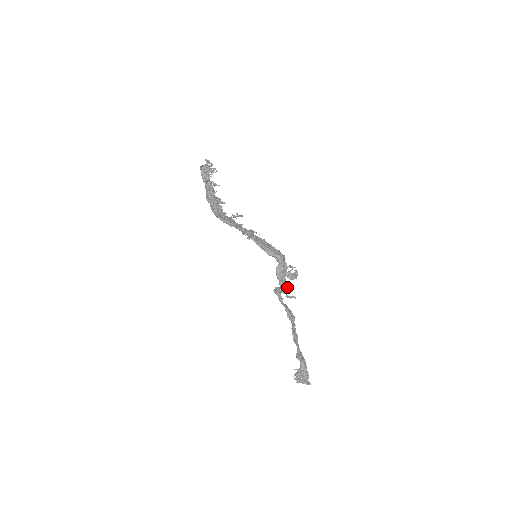
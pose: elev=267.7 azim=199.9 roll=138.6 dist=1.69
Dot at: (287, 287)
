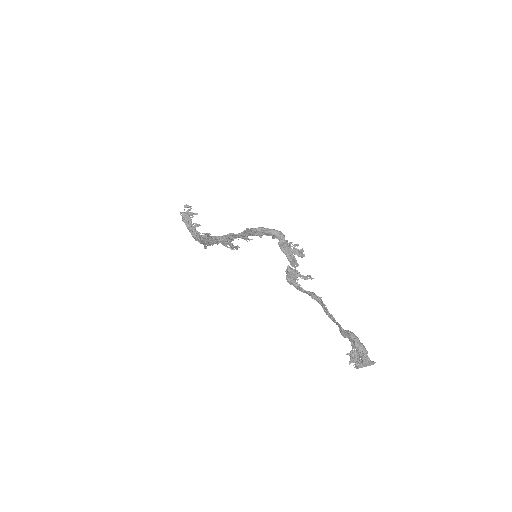
Dot at: (298, 265)
